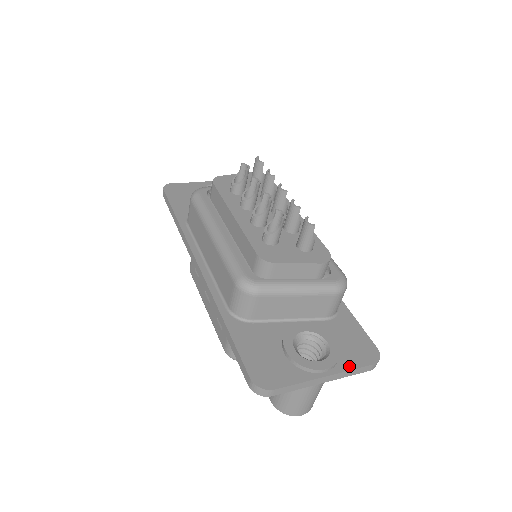
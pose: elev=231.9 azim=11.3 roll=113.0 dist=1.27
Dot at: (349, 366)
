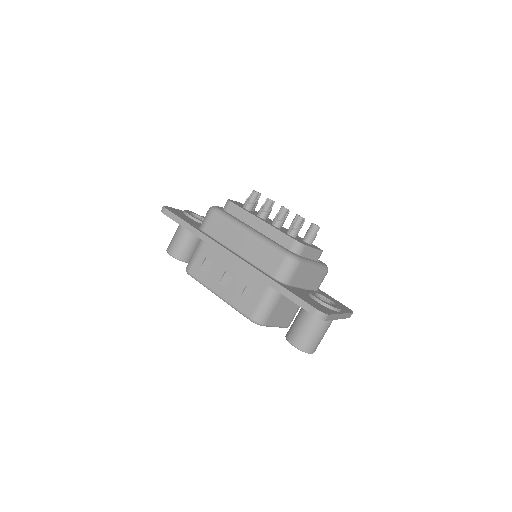
Dot at: (345, 311)
